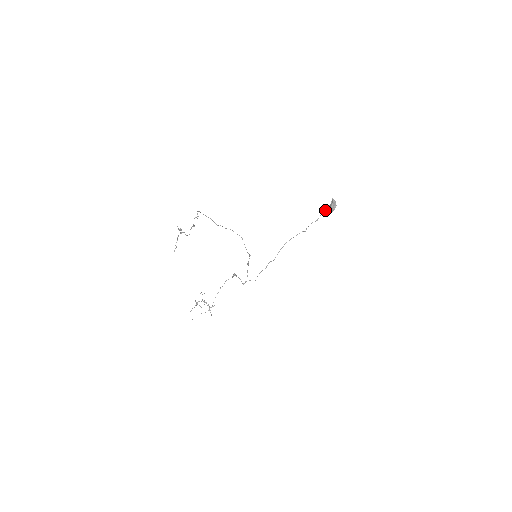
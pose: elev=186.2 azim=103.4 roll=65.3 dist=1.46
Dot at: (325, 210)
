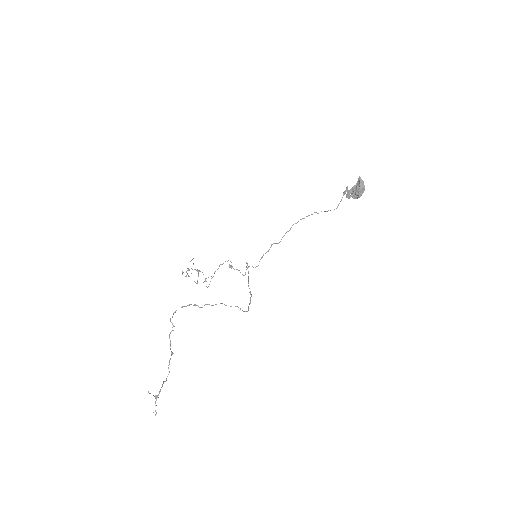
Dot at: (348, 192)
